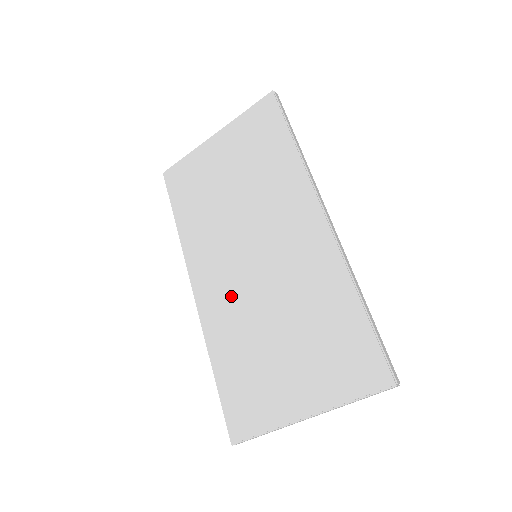
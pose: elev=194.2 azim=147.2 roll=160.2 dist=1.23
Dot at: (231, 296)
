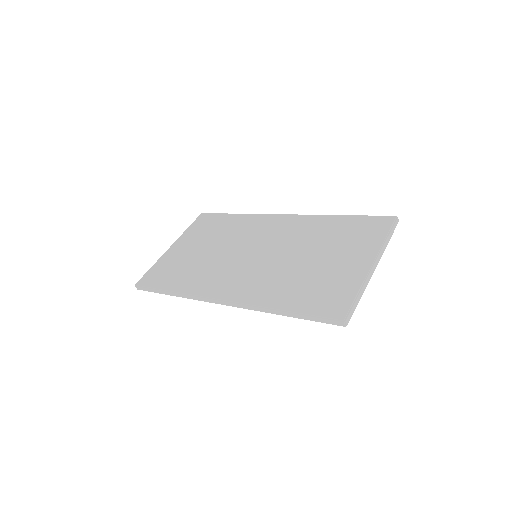
Dot at: (257, 275)
